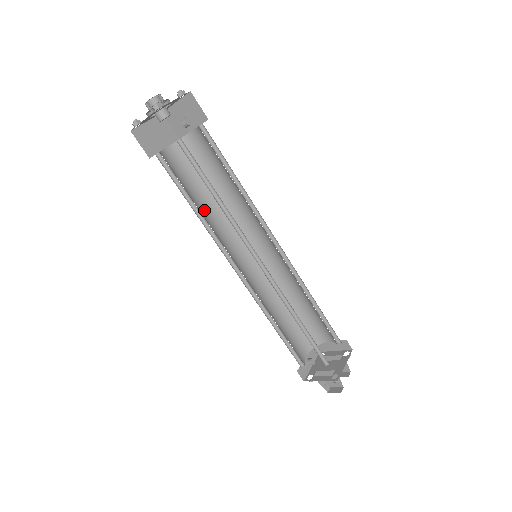
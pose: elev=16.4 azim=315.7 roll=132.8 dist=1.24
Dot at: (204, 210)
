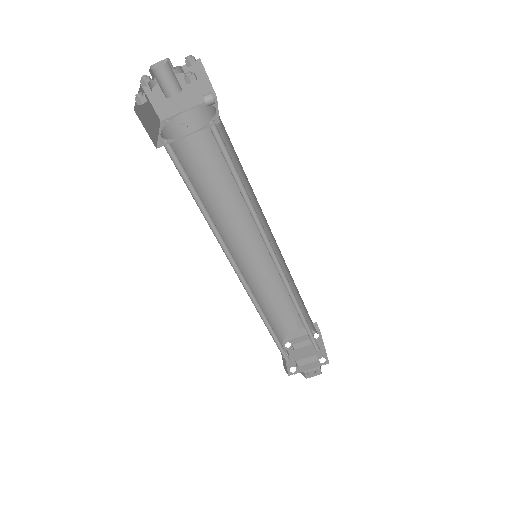
Dot at: occluded
